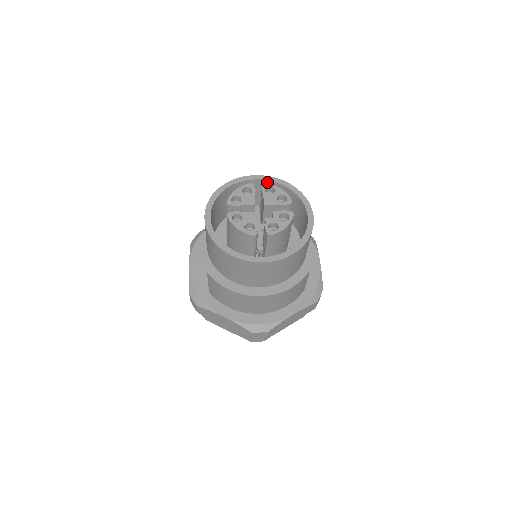
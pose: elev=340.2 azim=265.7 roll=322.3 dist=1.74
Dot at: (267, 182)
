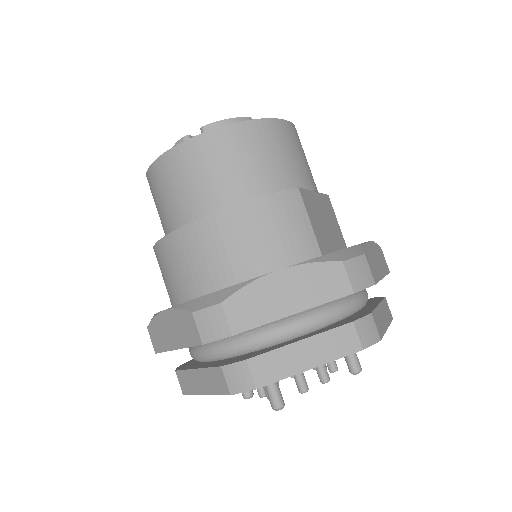
Dot at: occluded
